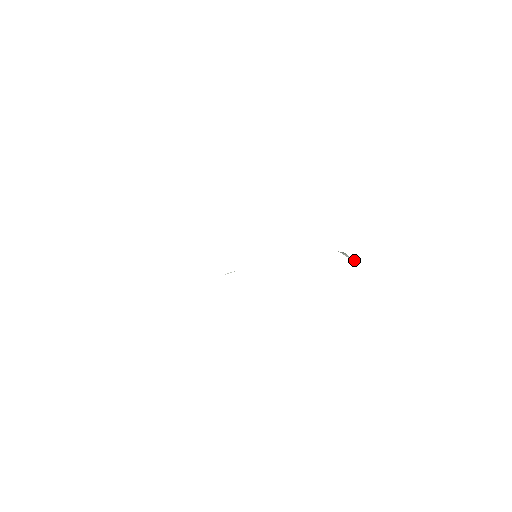
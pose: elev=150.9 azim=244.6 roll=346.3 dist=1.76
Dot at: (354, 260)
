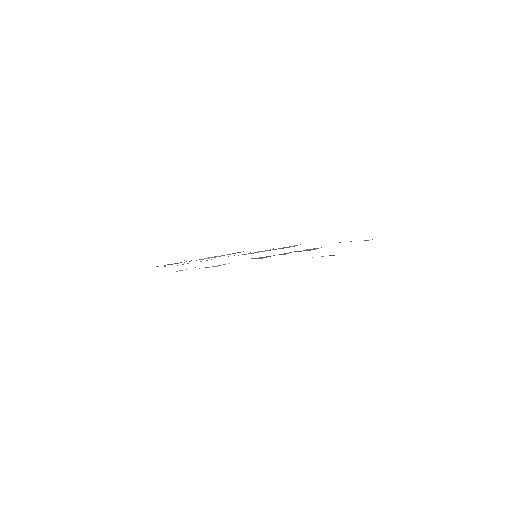
Dot at: occluded
